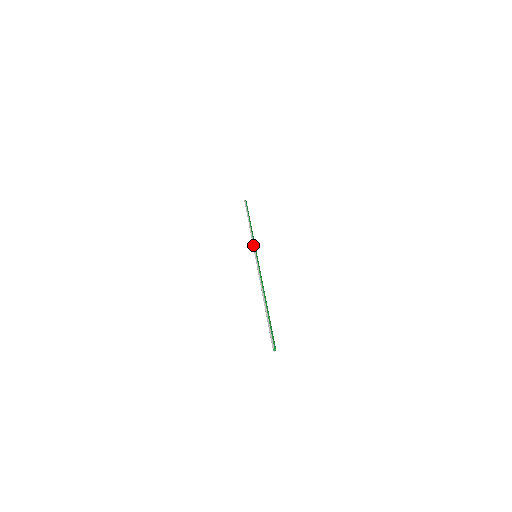
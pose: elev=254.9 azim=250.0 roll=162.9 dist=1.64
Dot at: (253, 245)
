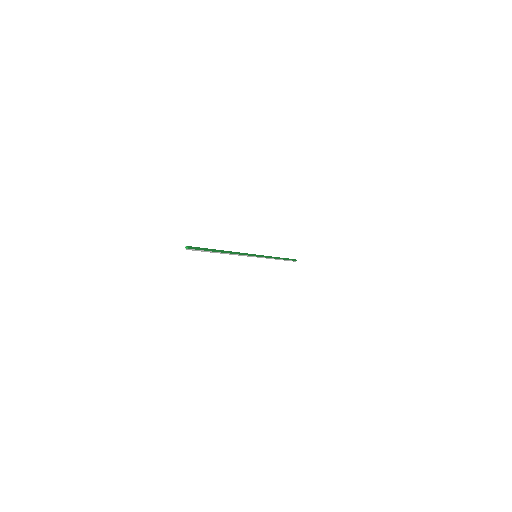
Dot at: occluded
